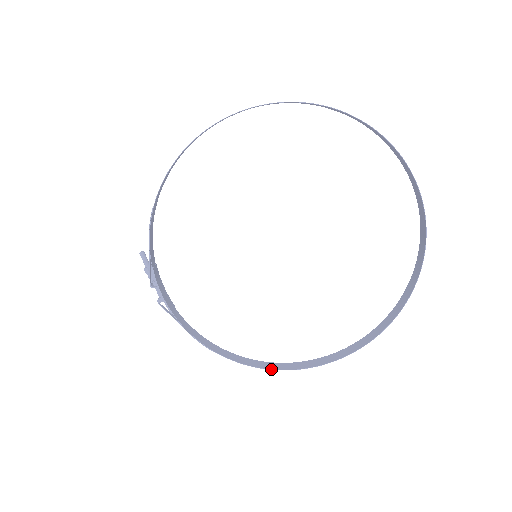
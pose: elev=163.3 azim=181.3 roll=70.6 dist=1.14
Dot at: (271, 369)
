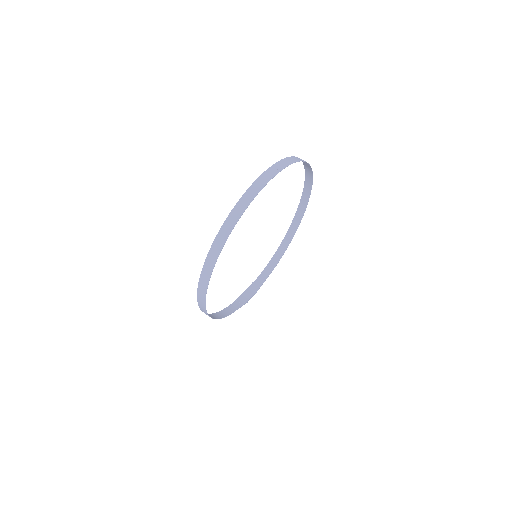
Dot at: occluded
